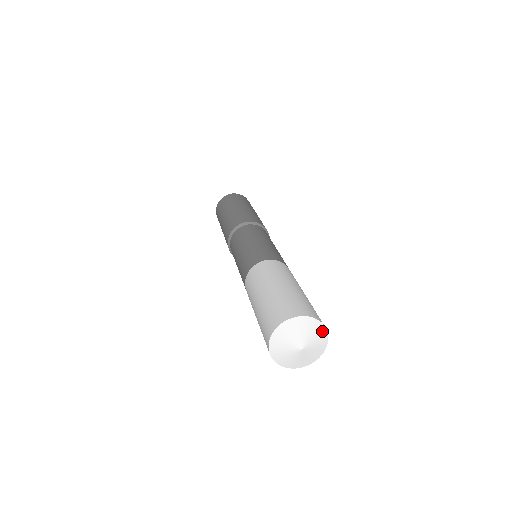
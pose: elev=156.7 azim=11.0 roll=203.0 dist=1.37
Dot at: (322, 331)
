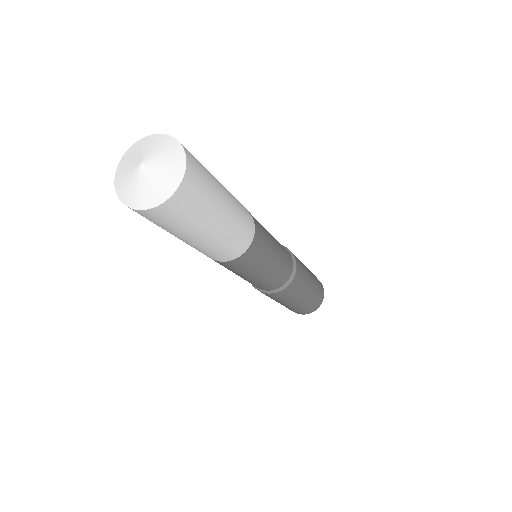
Dot at: (179, 163)
